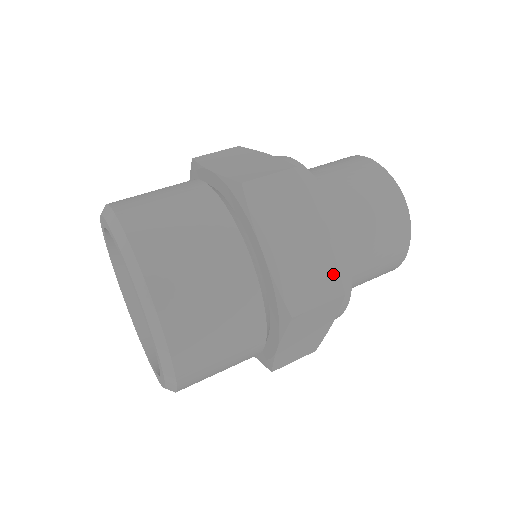
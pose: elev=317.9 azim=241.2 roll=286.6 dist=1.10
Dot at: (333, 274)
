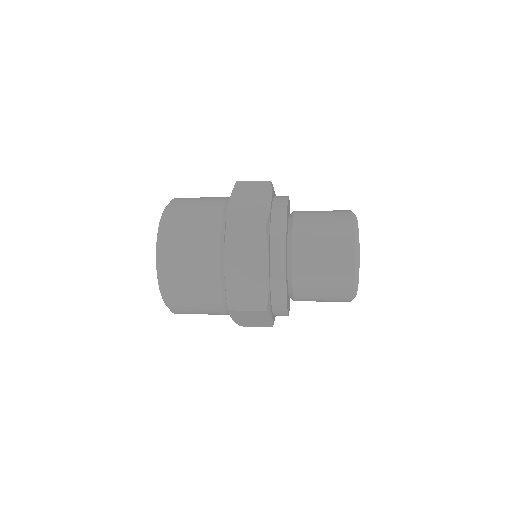
Dot at: (264, 297)
